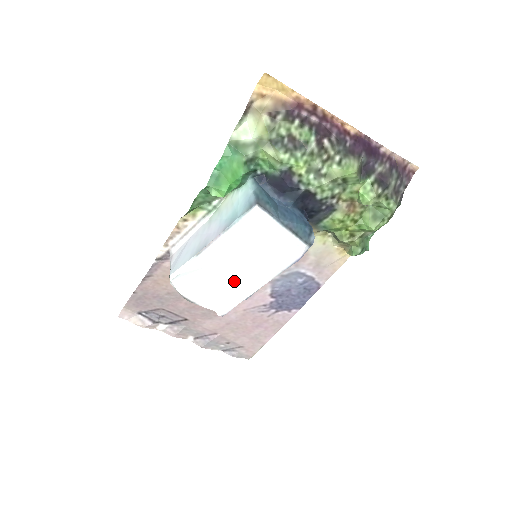
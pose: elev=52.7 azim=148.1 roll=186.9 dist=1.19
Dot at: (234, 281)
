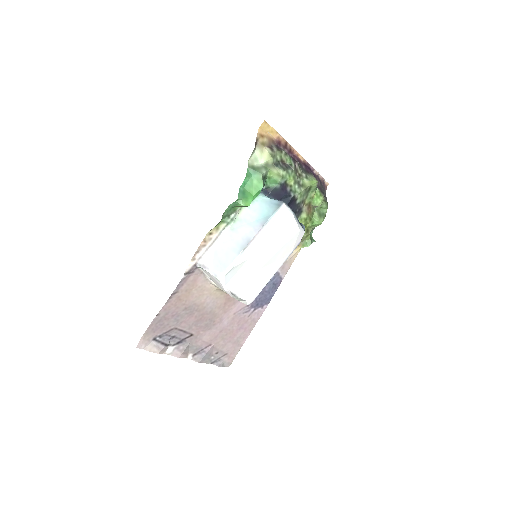
Dot at: (263, 269)
